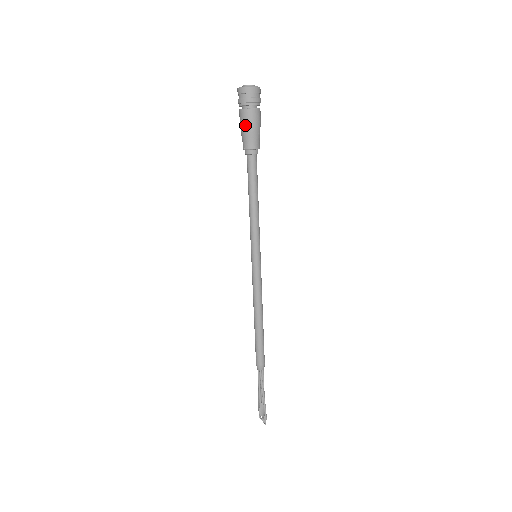
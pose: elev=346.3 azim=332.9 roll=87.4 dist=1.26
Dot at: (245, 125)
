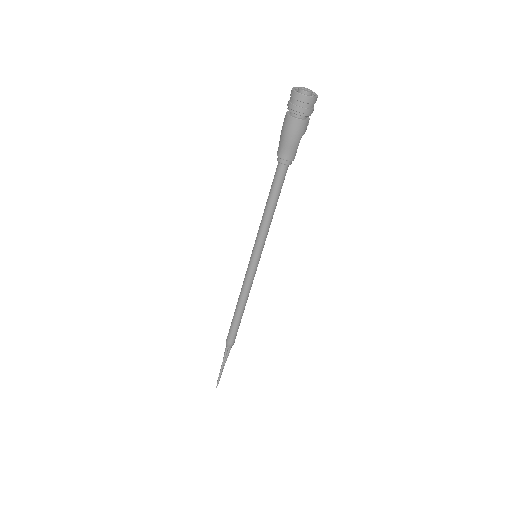
Dot at: (283, 131)
